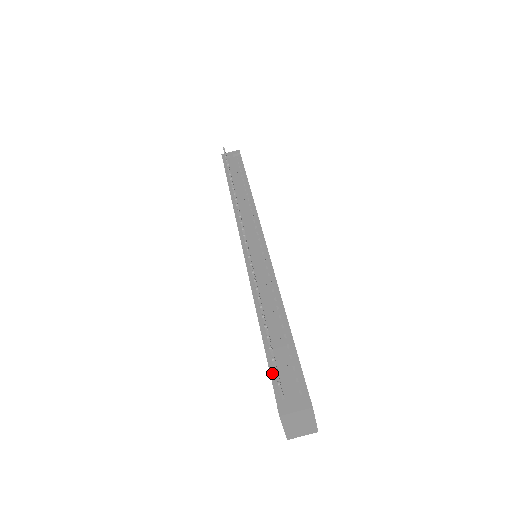
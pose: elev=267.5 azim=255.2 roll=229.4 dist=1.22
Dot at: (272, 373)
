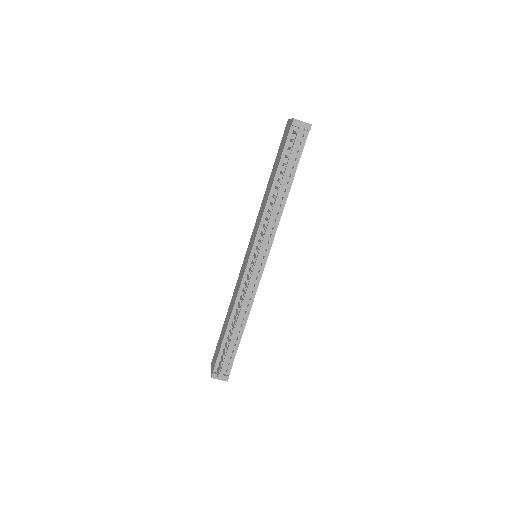
Dot at: (219, 355)
